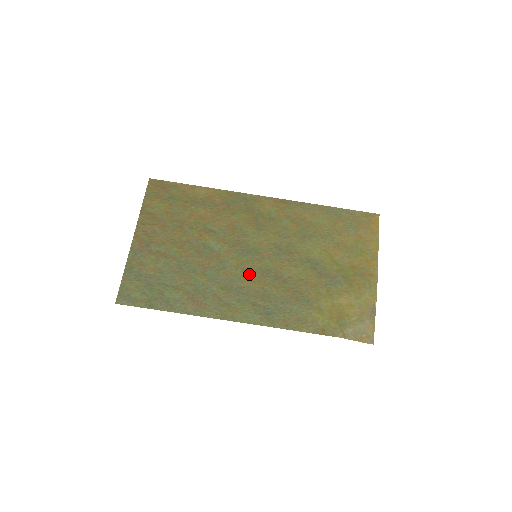
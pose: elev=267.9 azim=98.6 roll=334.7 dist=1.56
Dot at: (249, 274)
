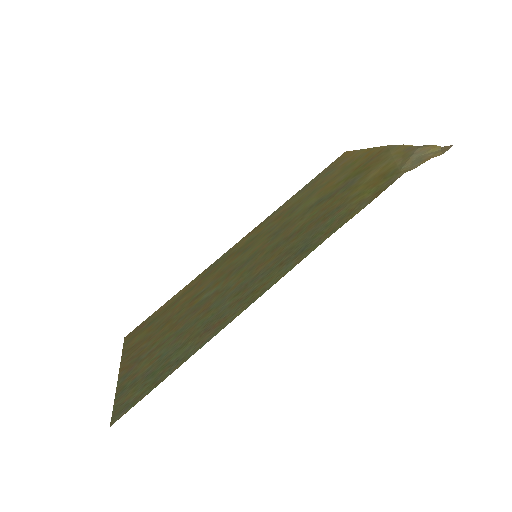
Dot at: (258, 265)
